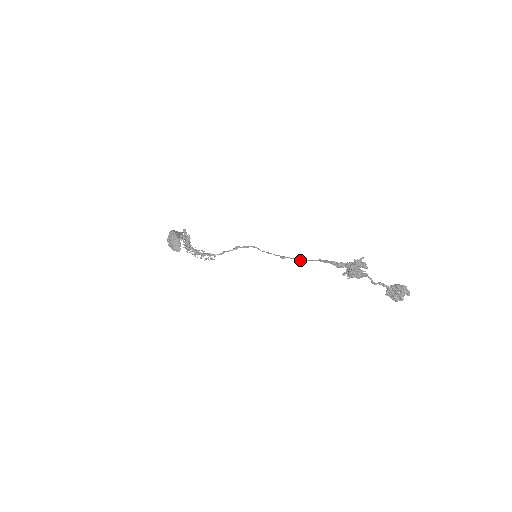
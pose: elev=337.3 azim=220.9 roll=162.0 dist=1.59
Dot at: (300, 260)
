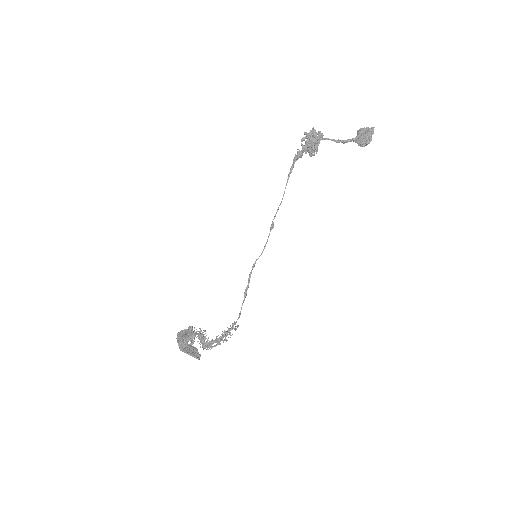
Dot at: (281, 202)
